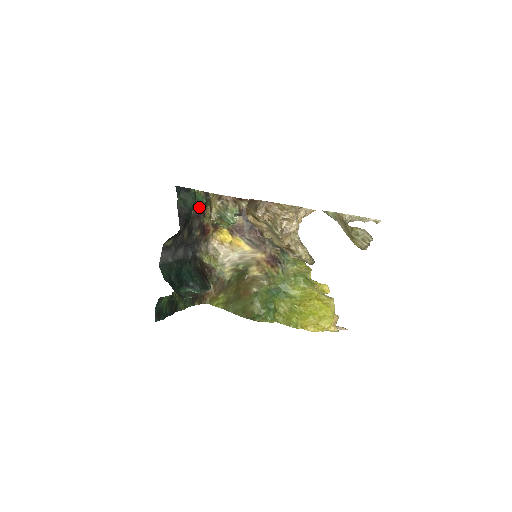
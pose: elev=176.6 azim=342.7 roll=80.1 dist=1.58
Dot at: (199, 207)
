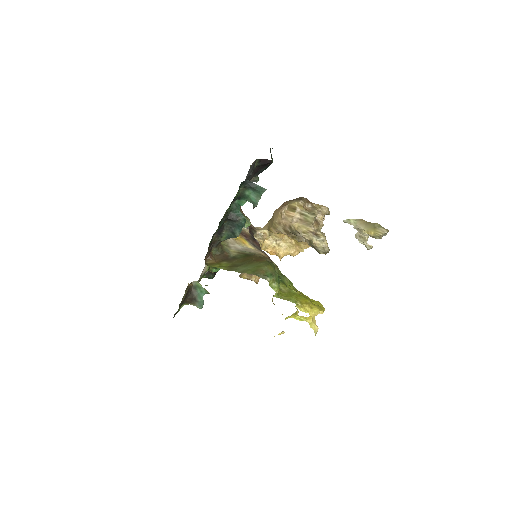
Dot at: occluded
